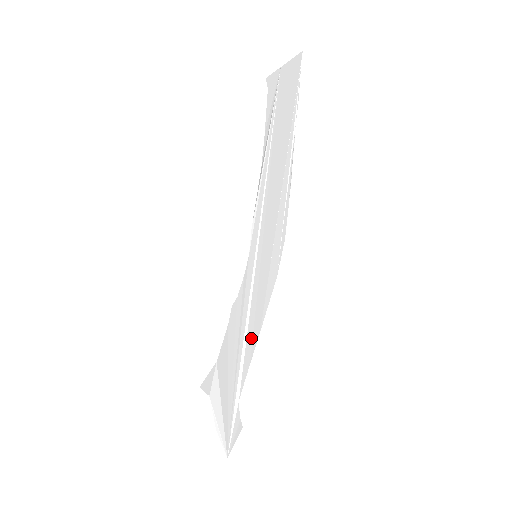
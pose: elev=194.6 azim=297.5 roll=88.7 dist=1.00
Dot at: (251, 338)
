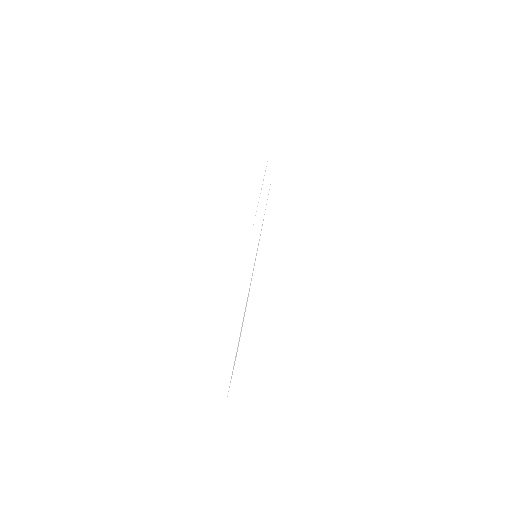
Dot at: occluded
